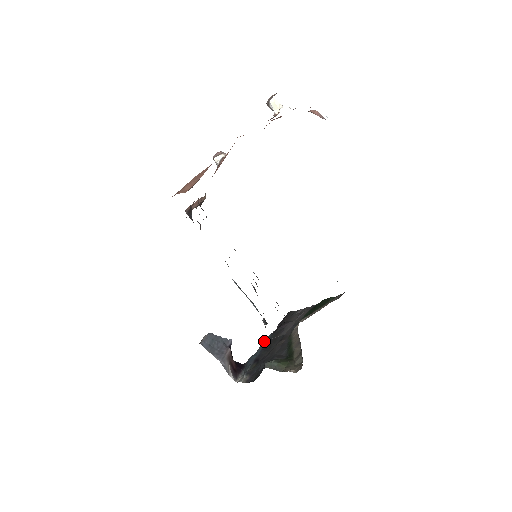
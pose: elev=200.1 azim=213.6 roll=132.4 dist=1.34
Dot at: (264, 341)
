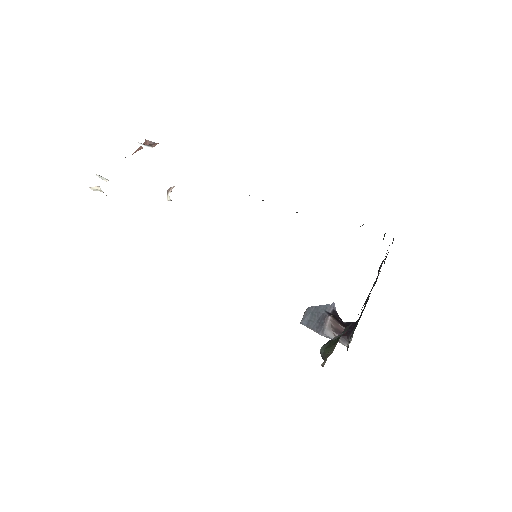
Dot at: occluded
